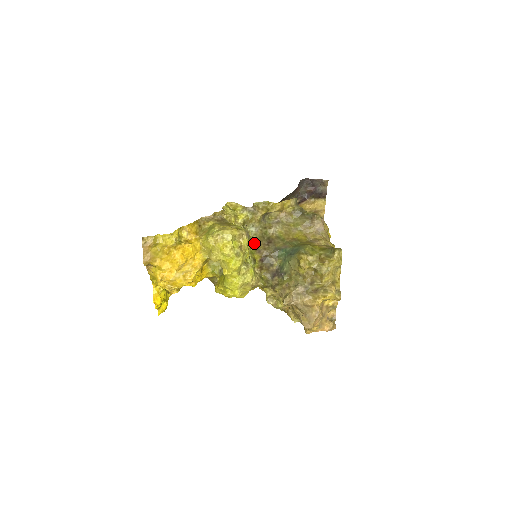
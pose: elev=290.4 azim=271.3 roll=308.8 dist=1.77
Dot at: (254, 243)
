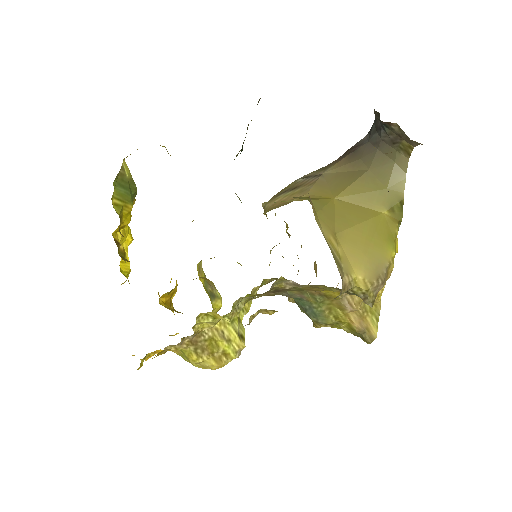
Dot at: occluded
